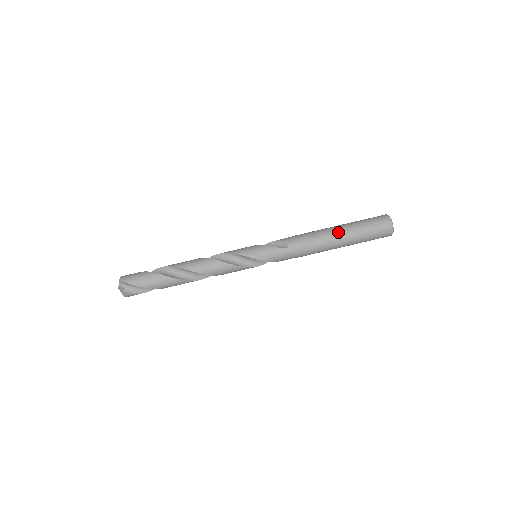
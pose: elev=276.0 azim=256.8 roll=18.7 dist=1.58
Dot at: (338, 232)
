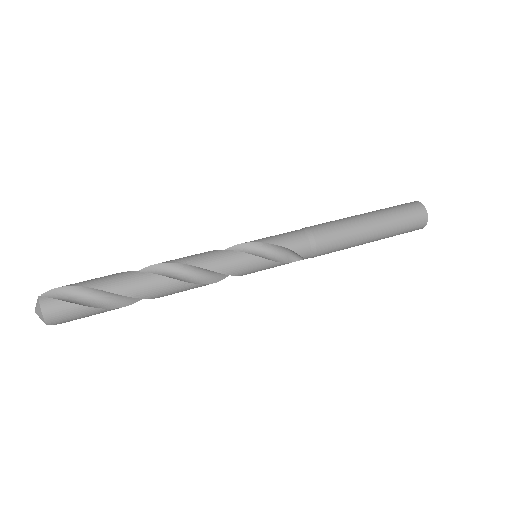
Dot at: occluded
